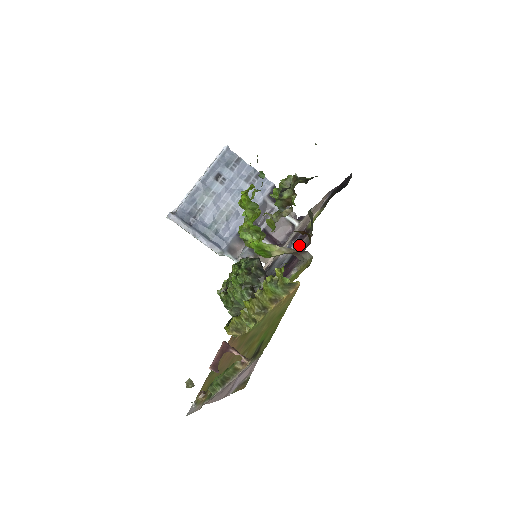
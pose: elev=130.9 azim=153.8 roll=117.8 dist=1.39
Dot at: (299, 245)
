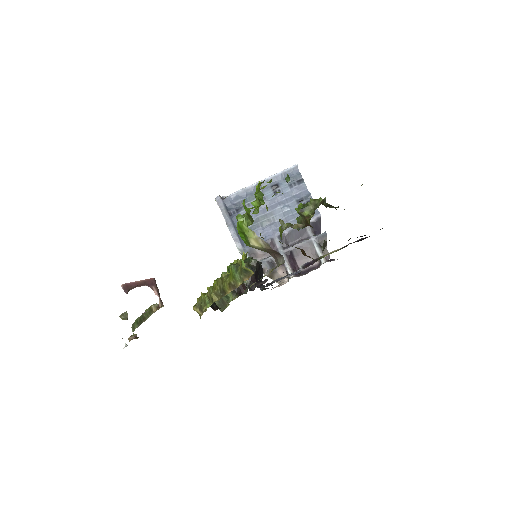
Dot at: occluded
